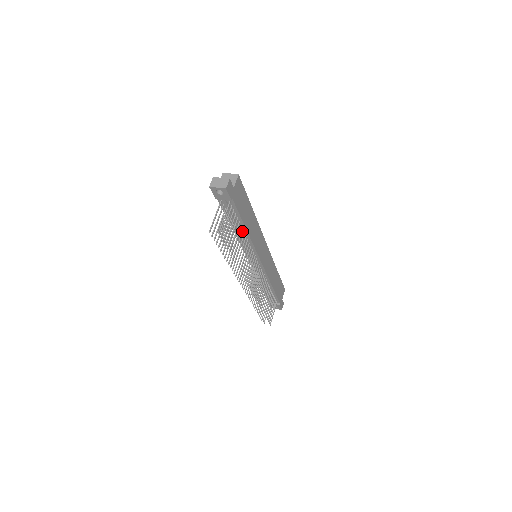
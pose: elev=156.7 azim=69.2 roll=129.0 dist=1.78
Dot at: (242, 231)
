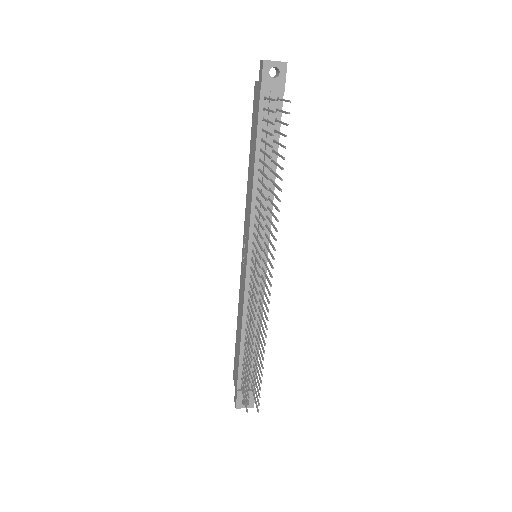
Dot at: (272, 169)
